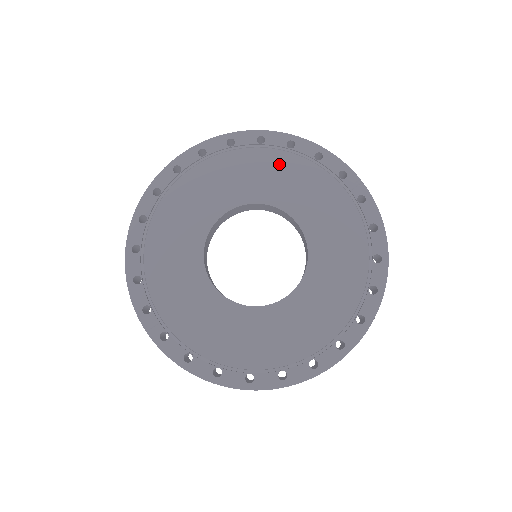
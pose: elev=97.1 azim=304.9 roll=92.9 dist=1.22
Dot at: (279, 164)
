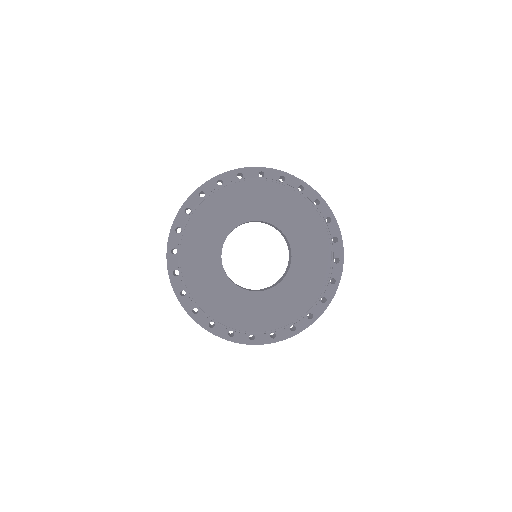
Dot at: (240, 192)
